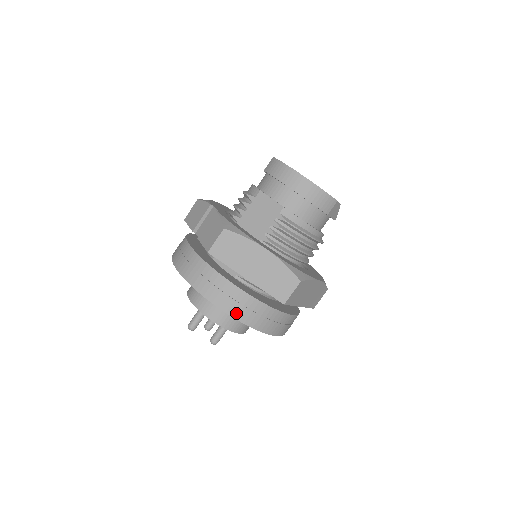
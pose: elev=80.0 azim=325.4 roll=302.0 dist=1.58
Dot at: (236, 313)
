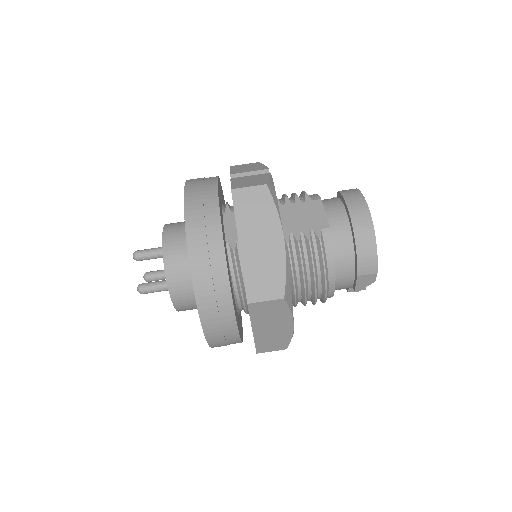
Dot at: (197, 267)
